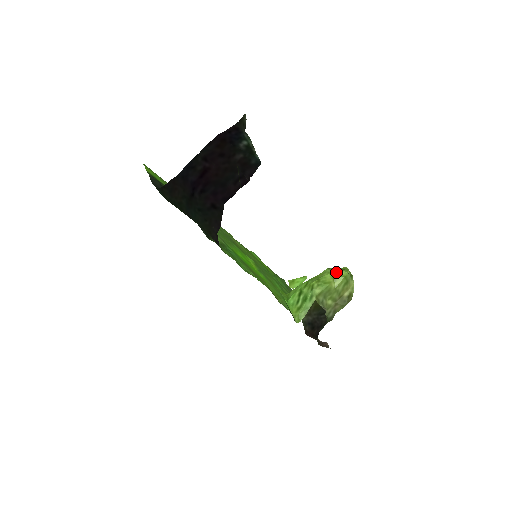
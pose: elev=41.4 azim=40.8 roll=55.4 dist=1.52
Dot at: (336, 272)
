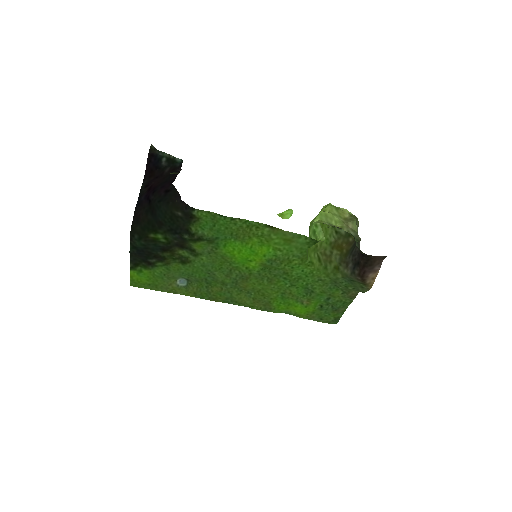
Dot at: (321, 210)
